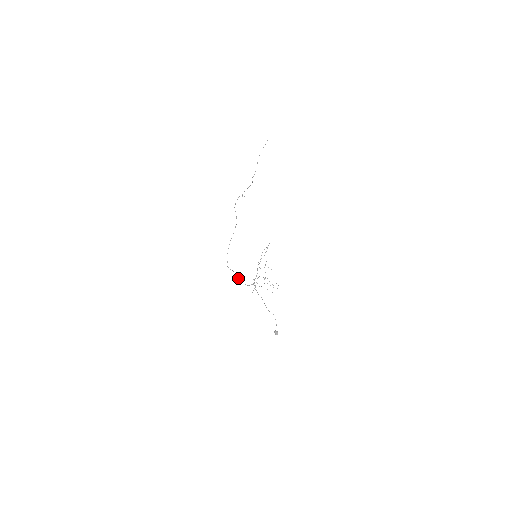
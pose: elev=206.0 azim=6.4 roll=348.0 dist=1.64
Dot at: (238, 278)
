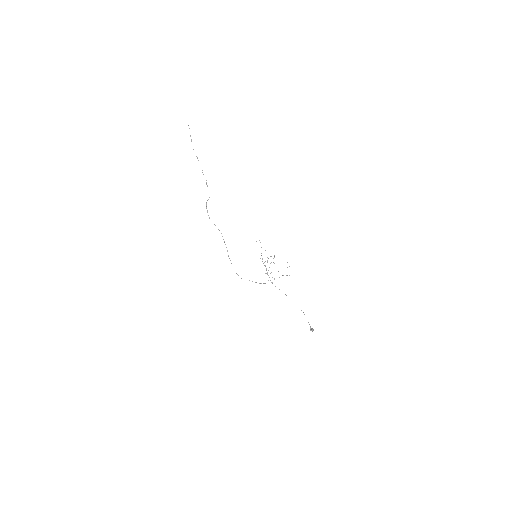
Dot at: (255, 282)
